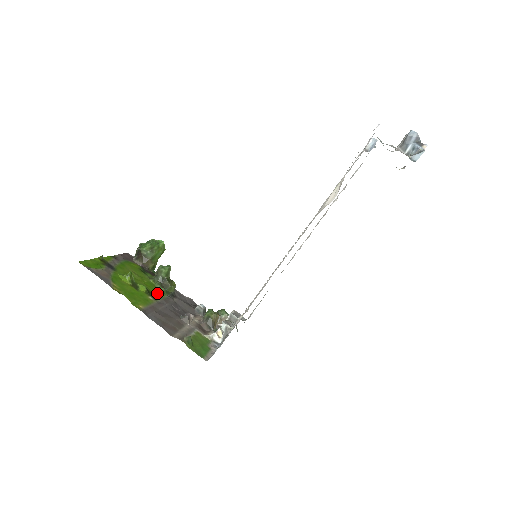
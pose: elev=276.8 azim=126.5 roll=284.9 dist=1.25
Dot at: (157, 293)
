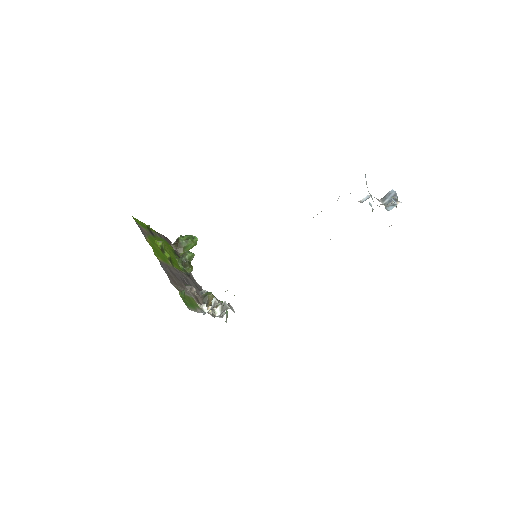
Dot at: (177, 265)
